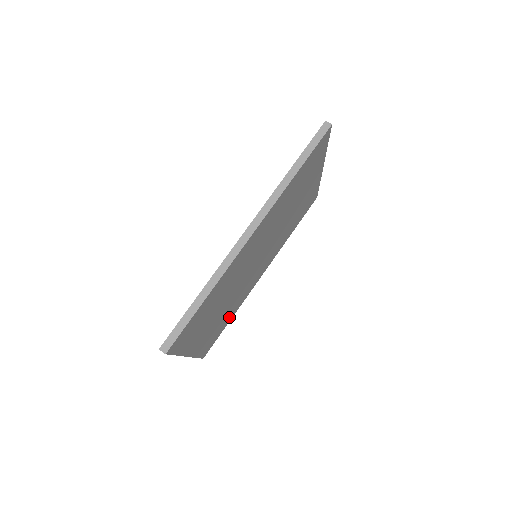
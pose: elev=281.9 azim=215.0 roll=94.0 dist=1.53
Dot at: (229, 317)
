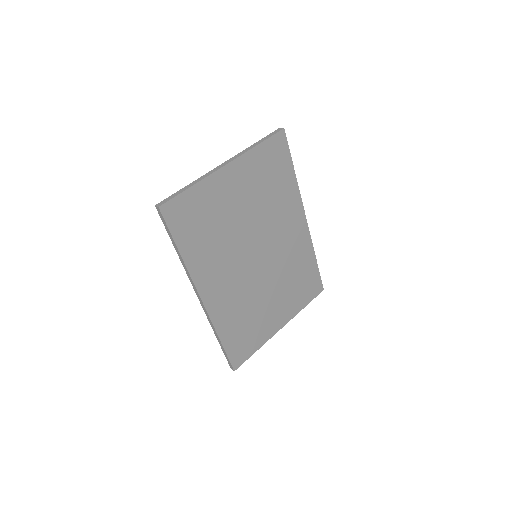
Dot at: (307, 266)
